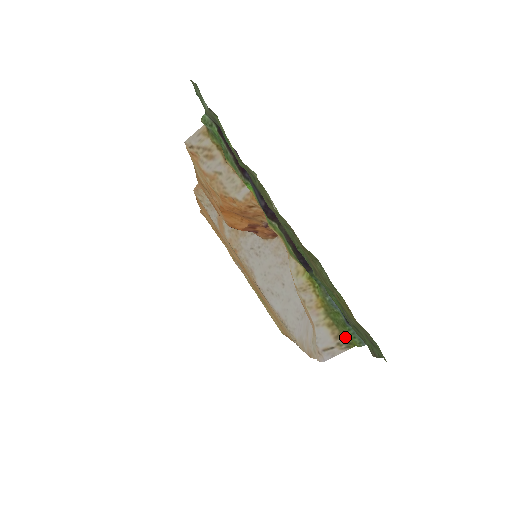
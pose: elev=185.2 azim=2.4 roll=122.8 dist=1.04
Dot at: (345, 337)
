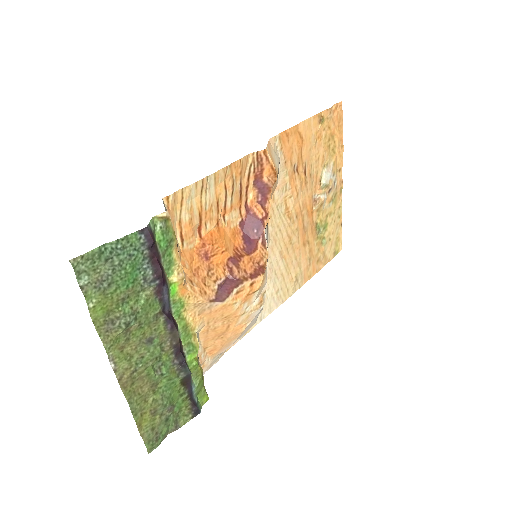
Dot at: occluded
